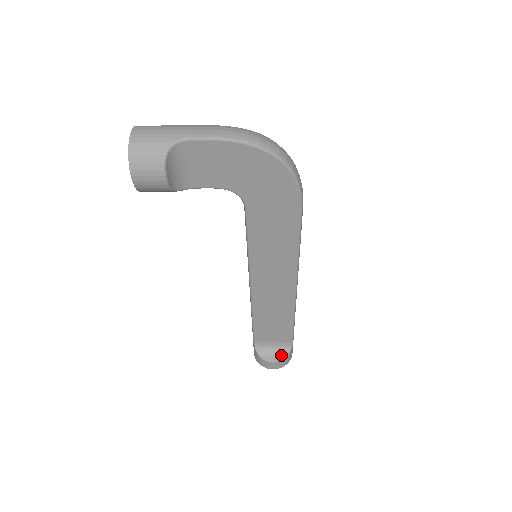
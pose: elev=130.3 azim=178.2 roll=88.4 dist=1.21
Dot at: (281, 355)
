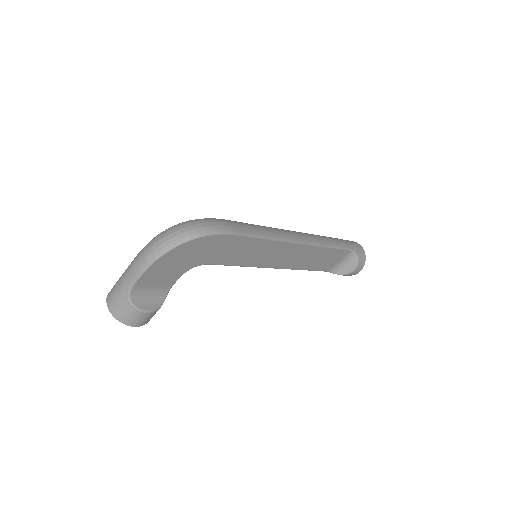
Dot at: (353, 263)
